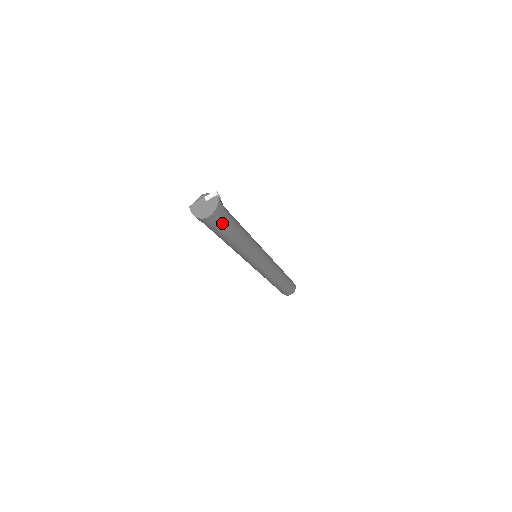
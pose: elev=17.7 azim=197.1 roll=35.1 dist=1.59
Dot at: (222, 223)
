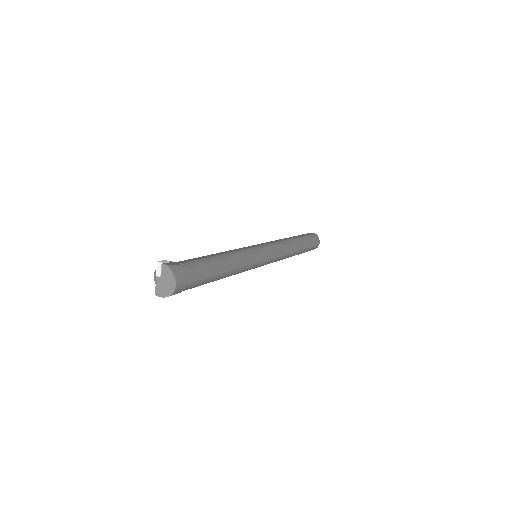
Dot at: (194, 275)
